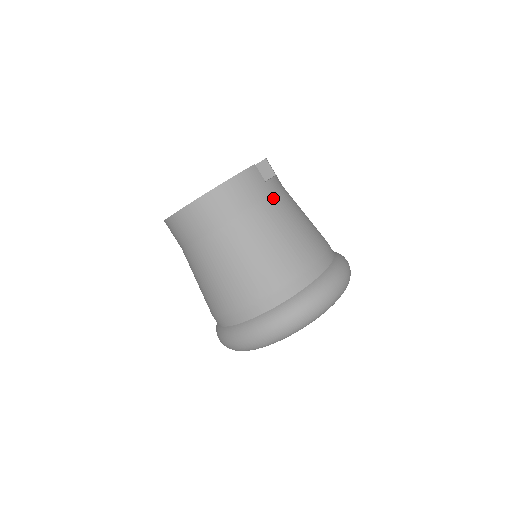
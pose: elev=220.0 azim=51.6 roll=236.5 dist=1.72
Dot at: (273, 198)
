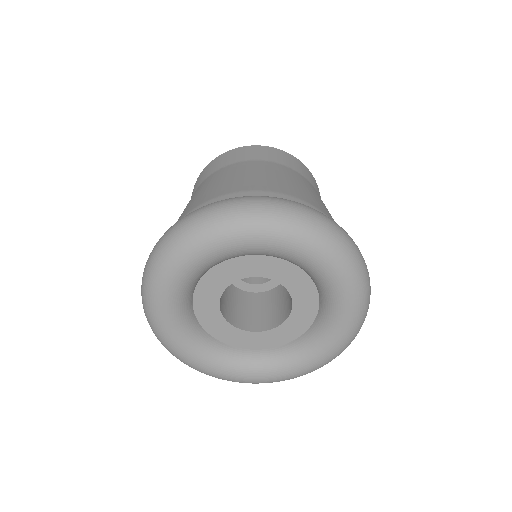
Dot at: occluded
